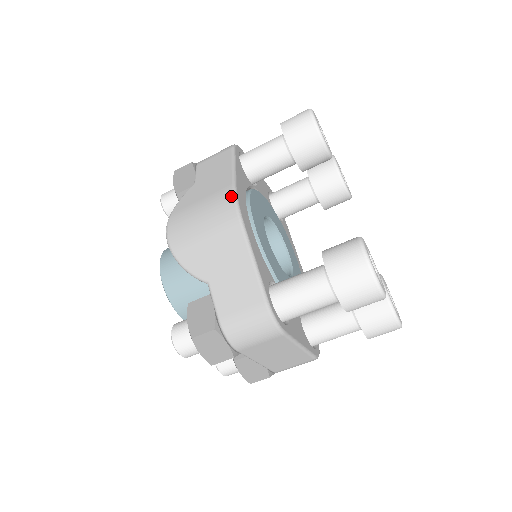
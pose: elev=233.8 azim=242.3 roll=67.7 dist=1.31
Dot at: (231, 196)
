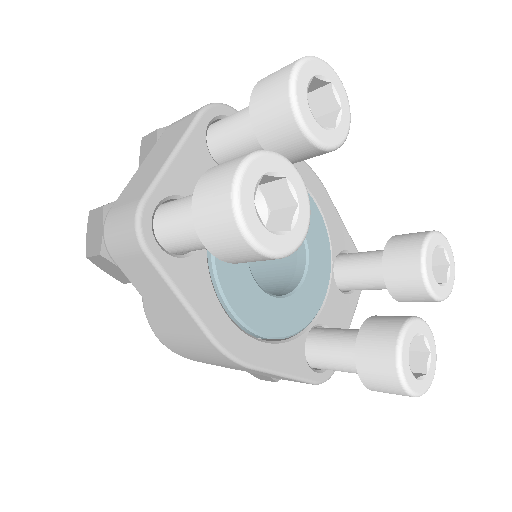
Dot at: (218, 353)
